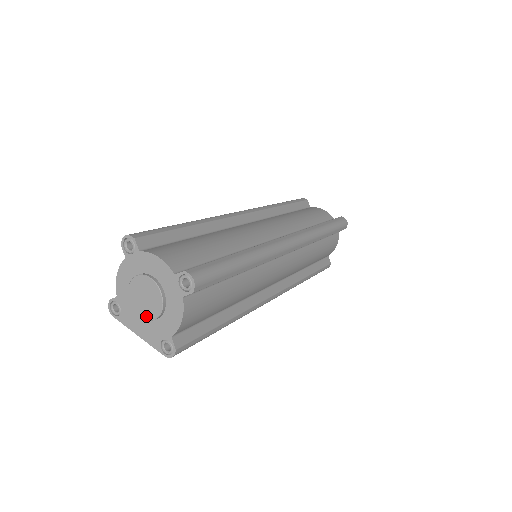
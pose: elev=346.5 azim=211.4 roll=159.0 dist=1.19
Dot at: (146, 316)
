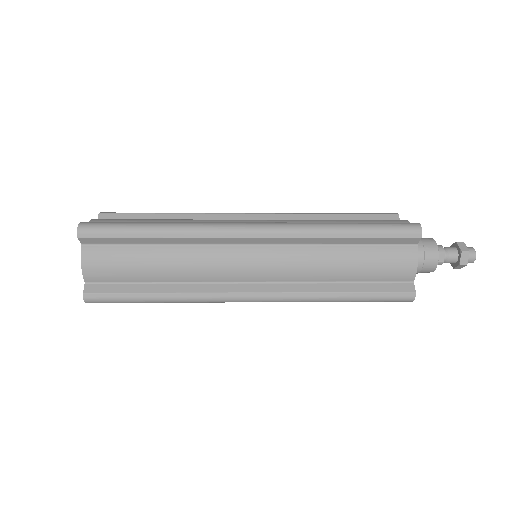
Dot at: occluded
